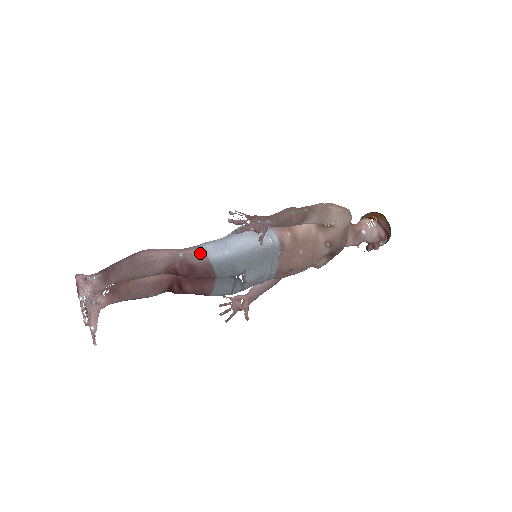
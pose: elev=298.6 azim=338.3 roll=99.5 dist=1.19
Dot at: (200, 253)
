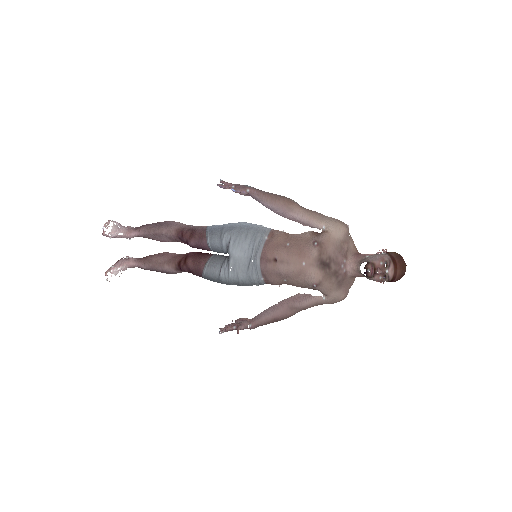
Dot at: occluded
